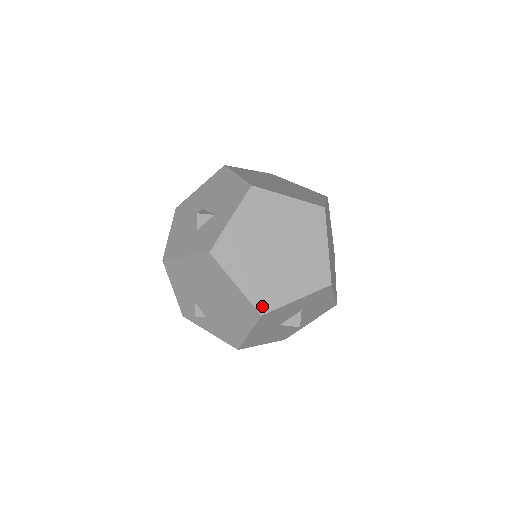
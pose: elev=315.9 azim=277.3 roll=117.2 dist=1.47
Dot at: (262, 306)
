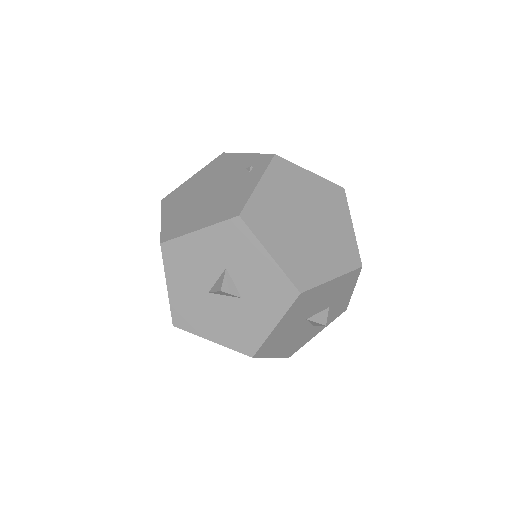
Dot at: (166, 236)
